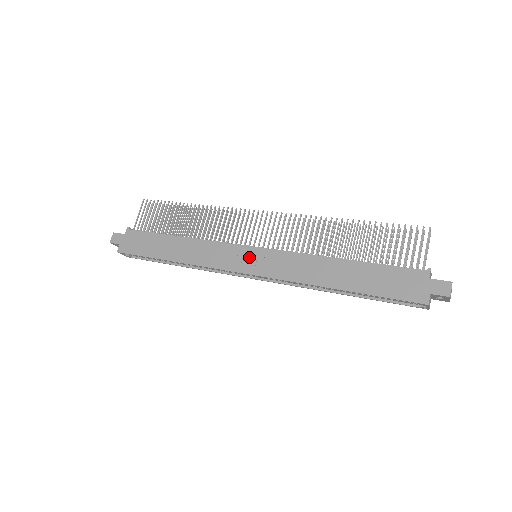
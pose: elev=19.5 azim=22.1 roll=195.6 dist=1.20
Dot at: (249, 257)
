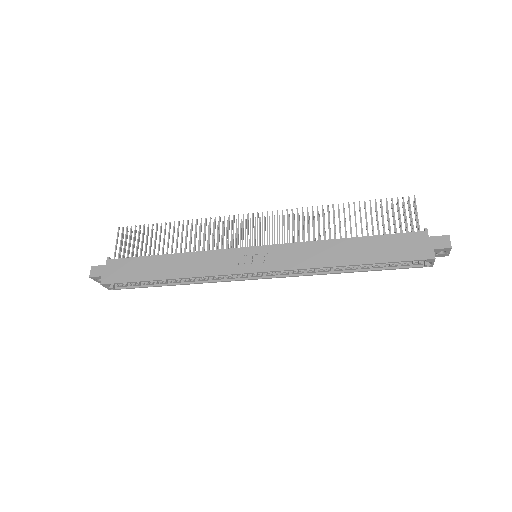
Dot at: (251, 257)
